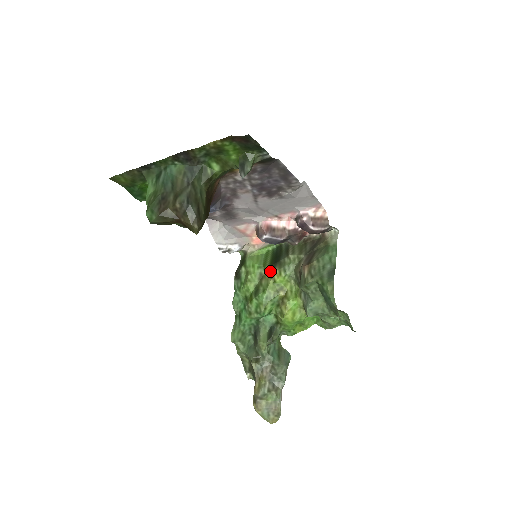
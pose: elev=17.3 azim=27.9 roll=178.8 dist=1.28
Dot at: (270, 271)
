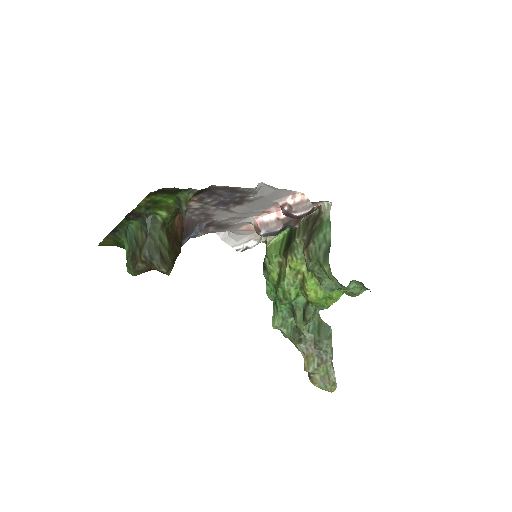
Dot at: (284, 258)
